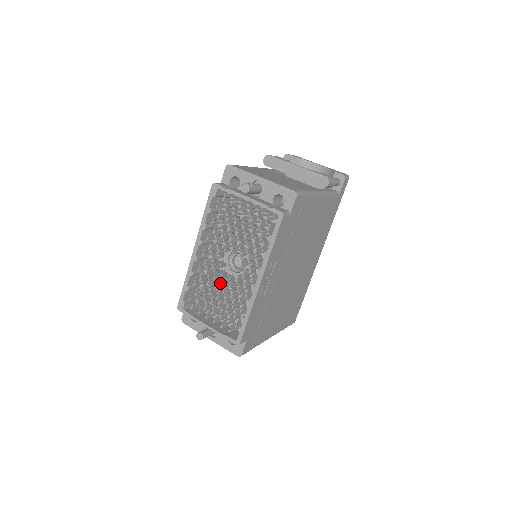
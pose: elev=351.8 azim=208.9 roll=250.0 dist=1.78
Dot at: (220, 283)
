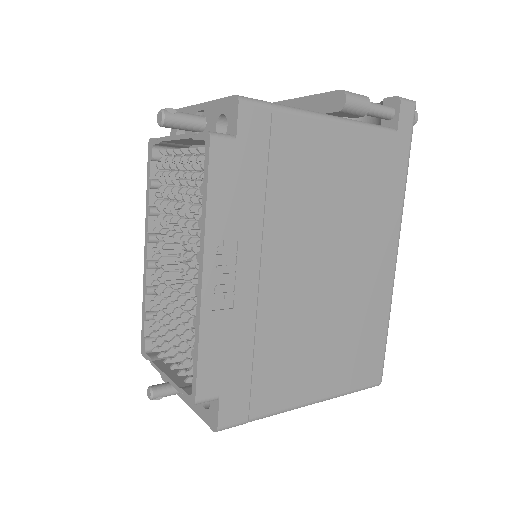
Dot at: (170, 295)
